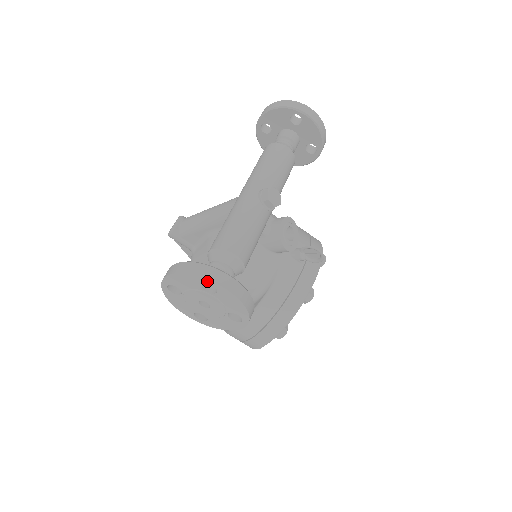
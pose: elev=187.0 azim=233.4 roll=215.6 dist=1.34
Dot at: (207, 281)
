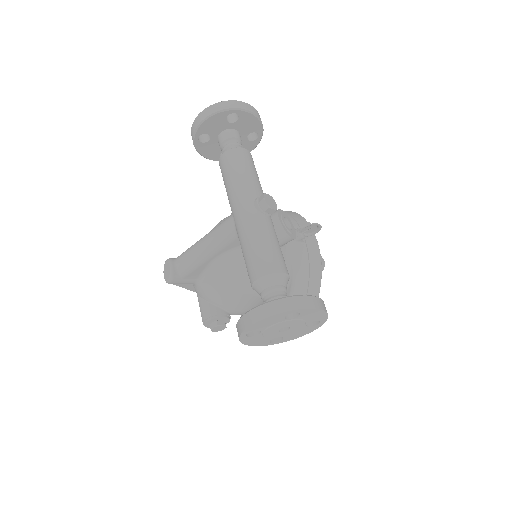
Dot at: (291, 312)
